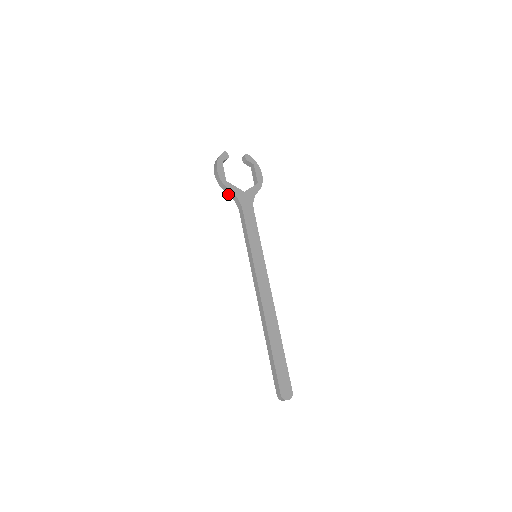
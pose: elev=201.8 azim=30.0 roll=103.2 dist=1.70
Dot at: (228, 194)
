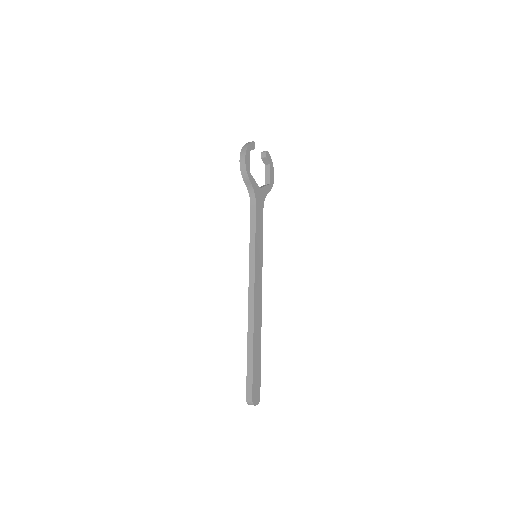
Dot at: (246, 185)
